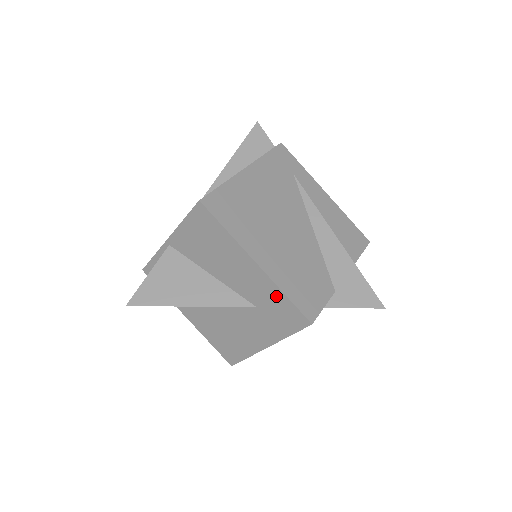
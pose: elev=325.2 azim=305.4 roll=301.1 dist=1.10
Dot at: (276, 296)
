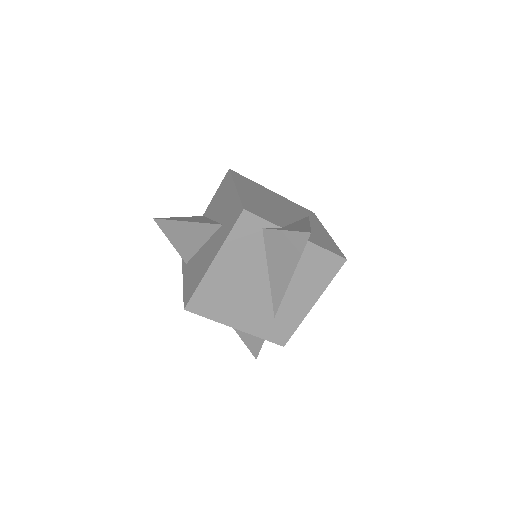
Dot at: (235, 203)
